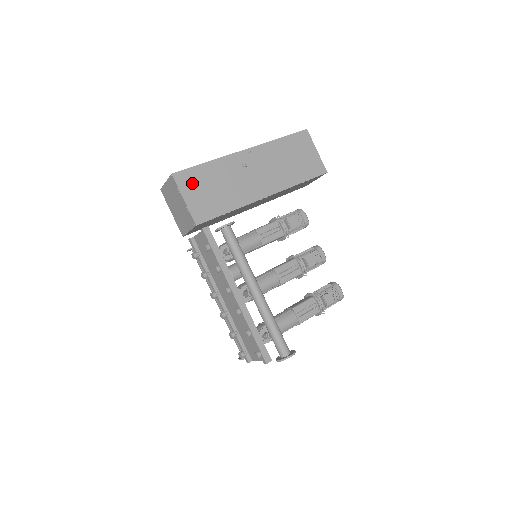
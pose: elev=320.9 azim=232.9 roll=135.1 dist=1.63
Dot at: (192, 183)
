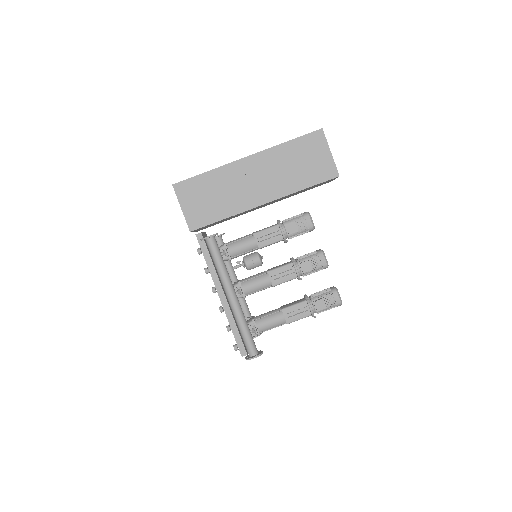
Dot at: (190, 193)
